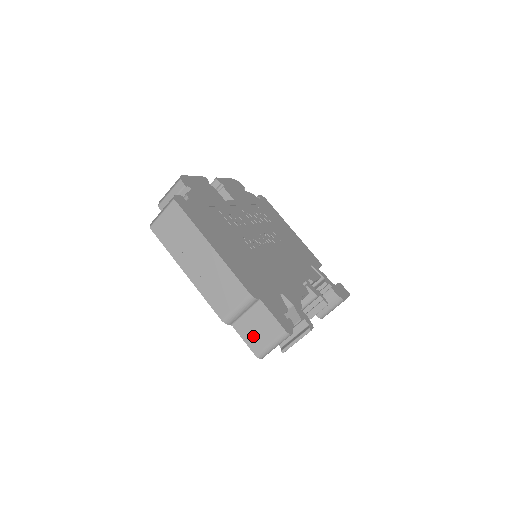
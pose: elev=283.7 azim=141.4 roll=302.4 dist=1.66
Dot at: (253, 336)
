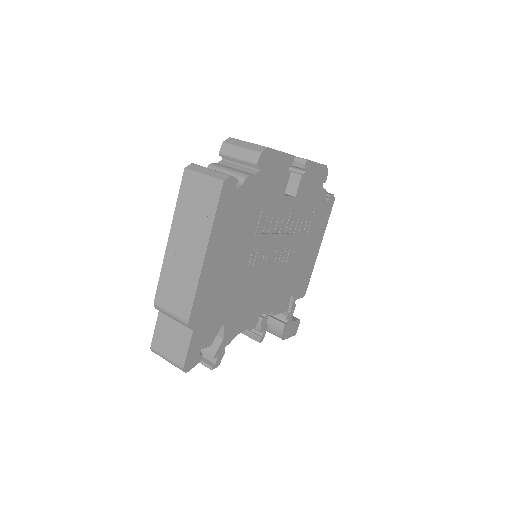
Dot at: (163, 337)
